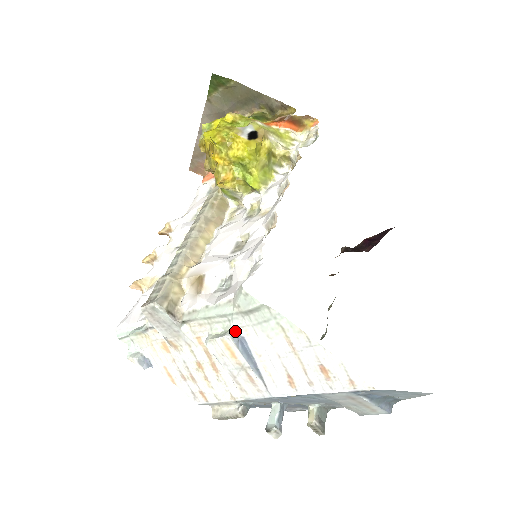
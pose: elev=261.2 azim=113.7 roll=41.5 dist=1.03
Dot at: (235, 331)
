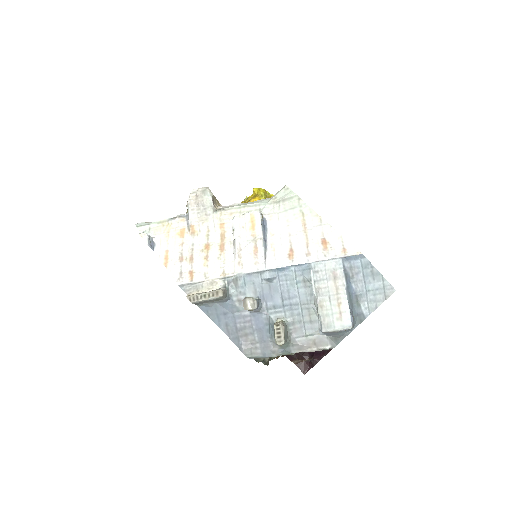
Dot at: (262, 215)
